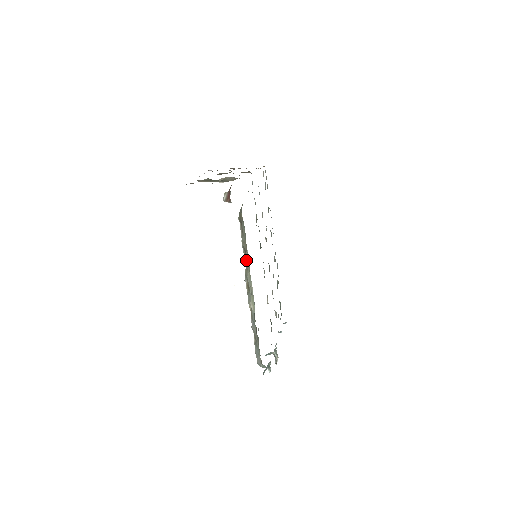
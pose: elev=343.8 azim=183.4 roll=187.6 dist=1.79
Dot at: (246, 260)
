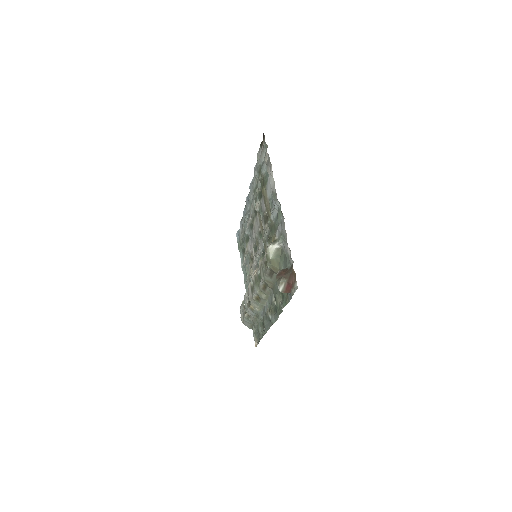
Dot at: (273, 301)
